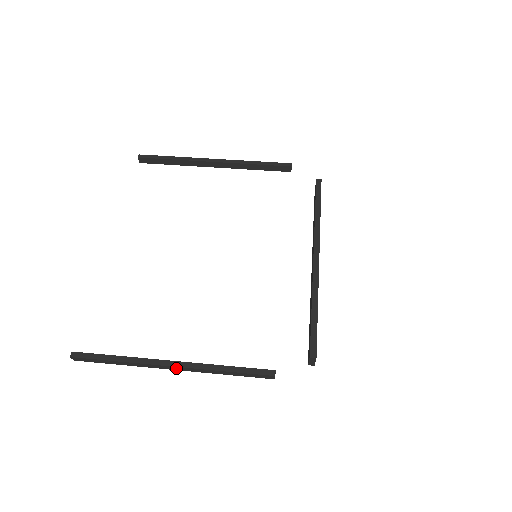
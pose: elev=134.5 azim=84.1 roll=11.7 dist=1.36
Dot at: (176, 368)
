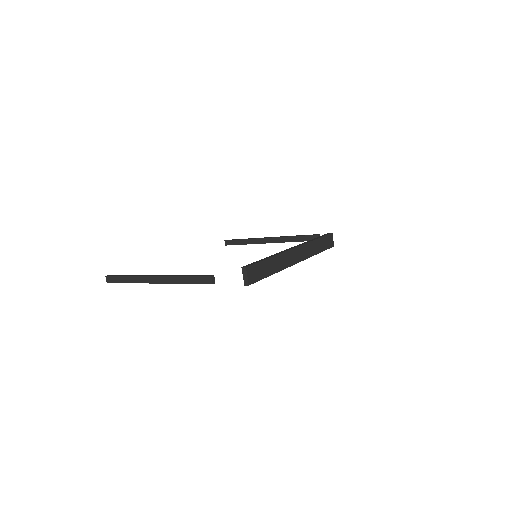
Dot at: (156, 279)
